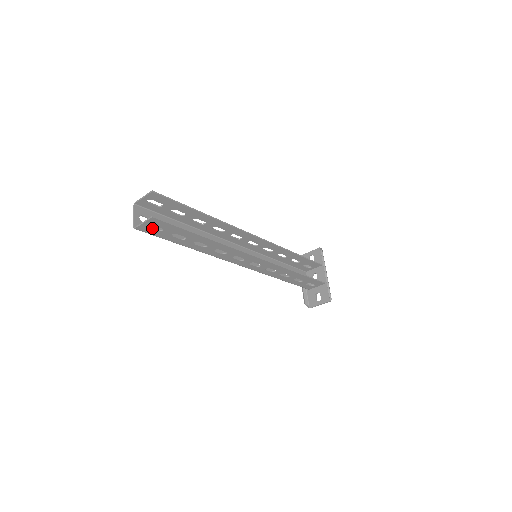
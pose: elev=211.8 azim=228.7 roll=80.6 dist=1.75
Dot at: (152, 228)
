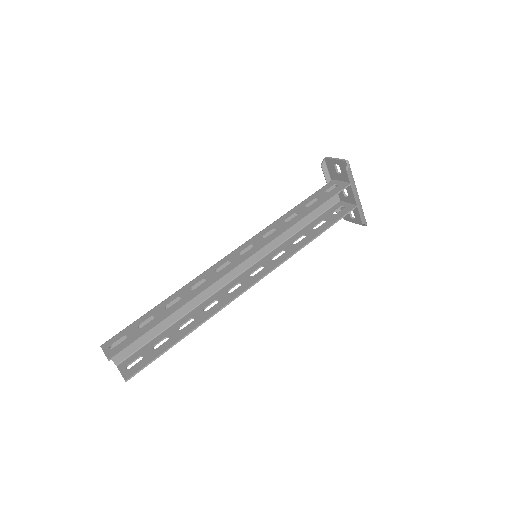
Dot at: (132, 362)
